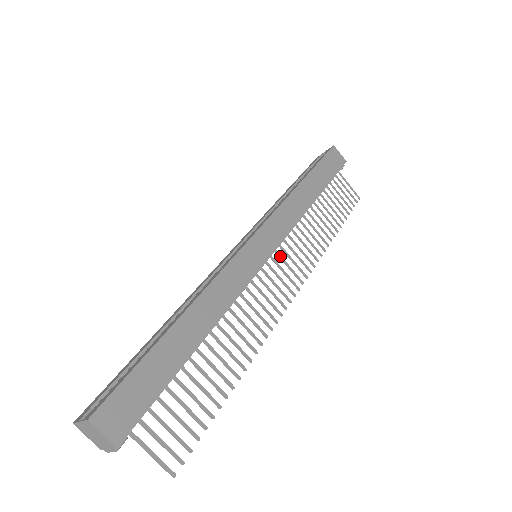
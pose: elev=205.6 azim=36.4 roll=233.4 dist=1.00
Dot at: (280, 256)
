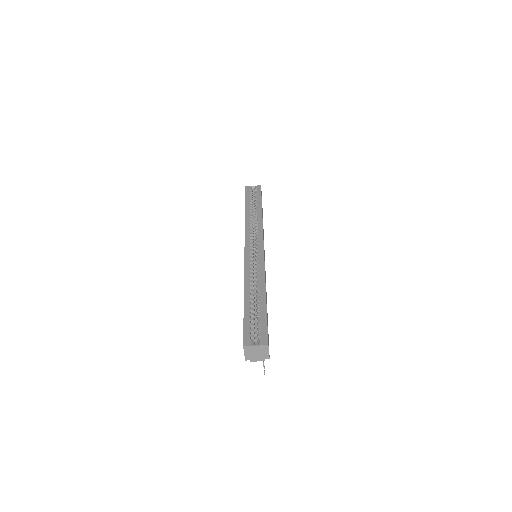
Dot at: occluded
